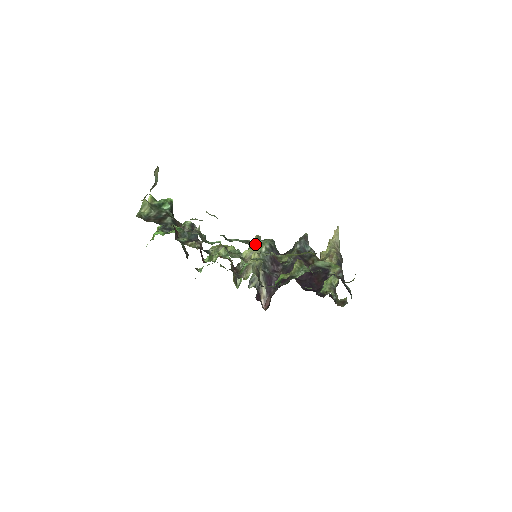
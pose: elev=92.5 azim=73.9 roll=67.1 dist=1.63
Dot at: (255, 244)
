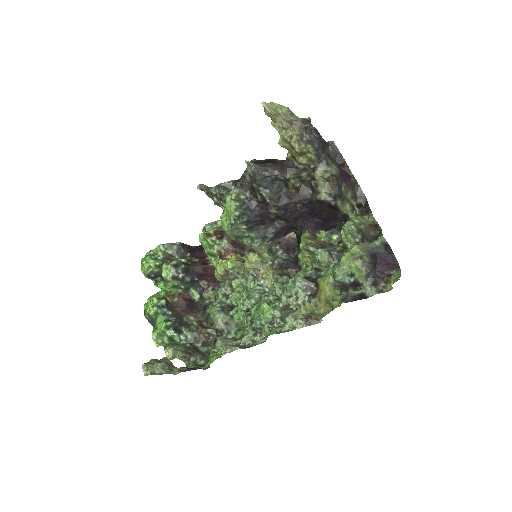
Dot at: (231, 233)
